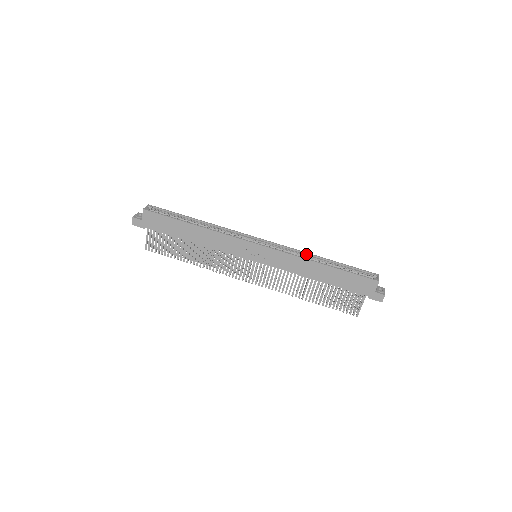
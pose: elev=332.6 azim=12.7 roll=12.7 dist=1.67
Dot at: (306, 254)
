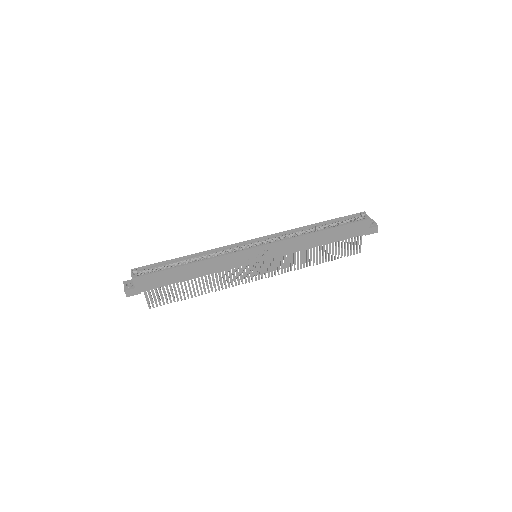
Dot at: (298, 230)
